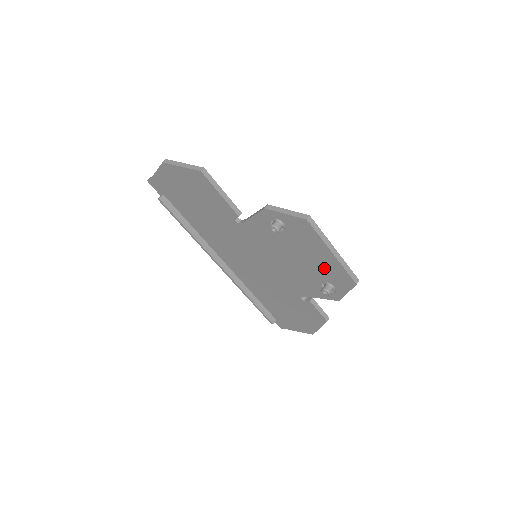
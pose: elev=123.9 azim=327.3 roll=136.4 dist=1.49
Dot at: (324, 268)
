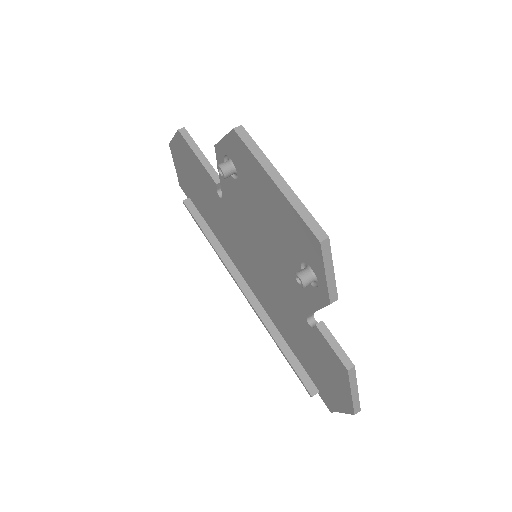
Dot at: (286, 228)
